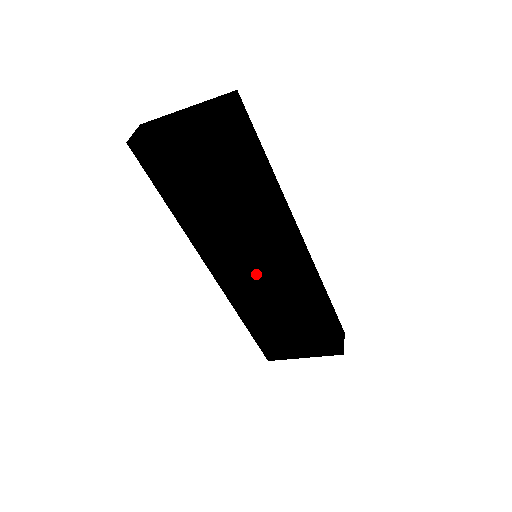
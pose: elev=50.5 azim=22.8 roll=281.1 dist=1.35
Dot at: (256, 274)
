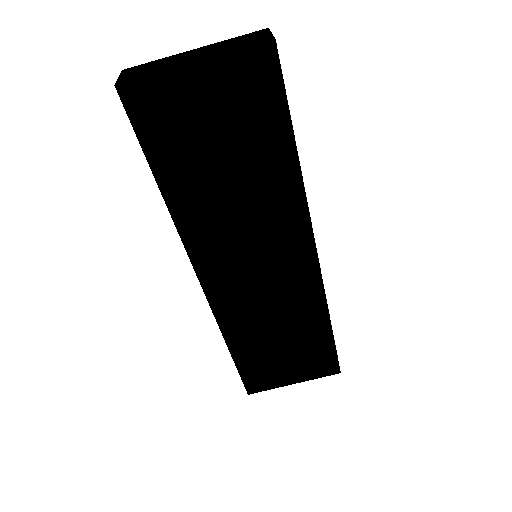
Dot at: (259, 278)
